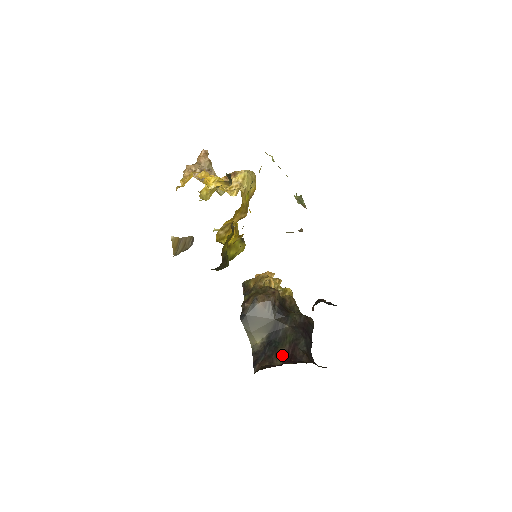
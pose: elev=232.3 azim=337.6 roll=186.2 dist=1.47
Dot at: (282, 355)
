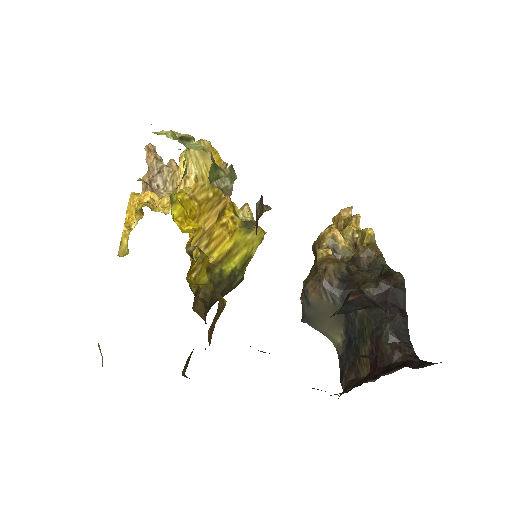
Dot at: (366, 359)
